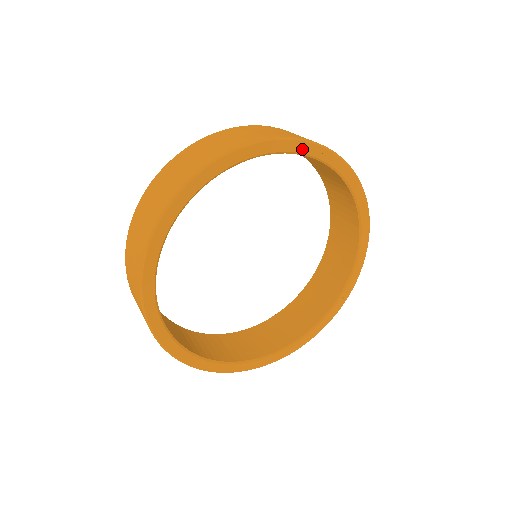
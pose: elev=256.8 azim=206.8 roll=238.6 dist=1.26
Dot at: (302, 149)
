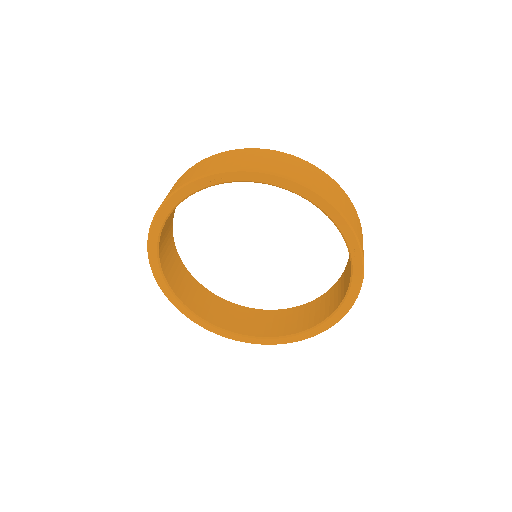
Dot at: (191, 190)
